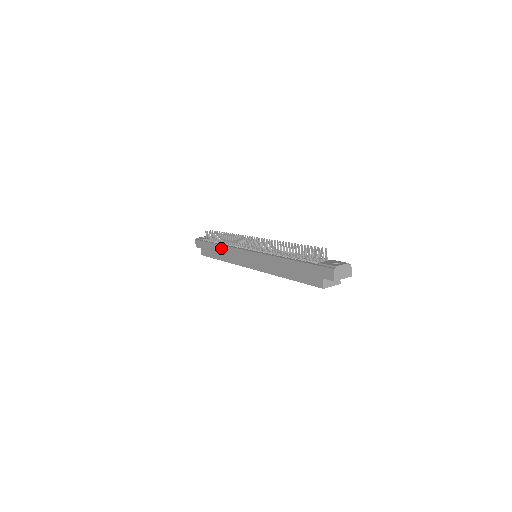
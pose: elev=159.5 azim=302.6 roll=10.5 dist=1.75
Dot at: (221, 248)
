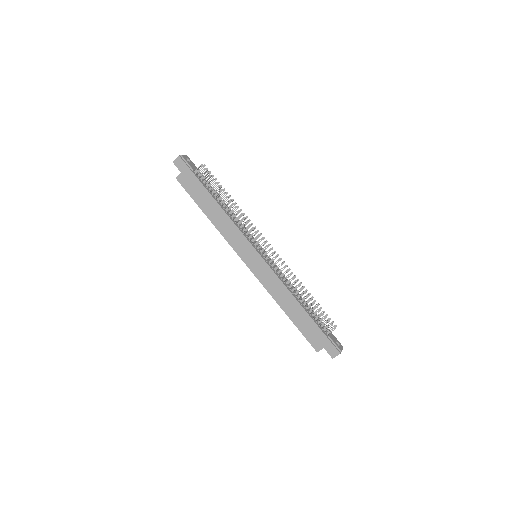
Dot at: (220, 211)
